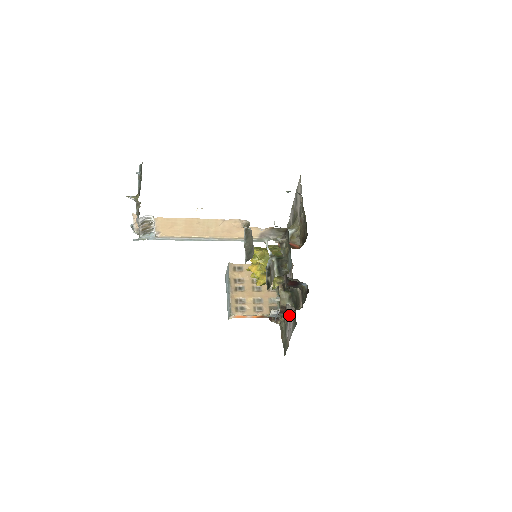
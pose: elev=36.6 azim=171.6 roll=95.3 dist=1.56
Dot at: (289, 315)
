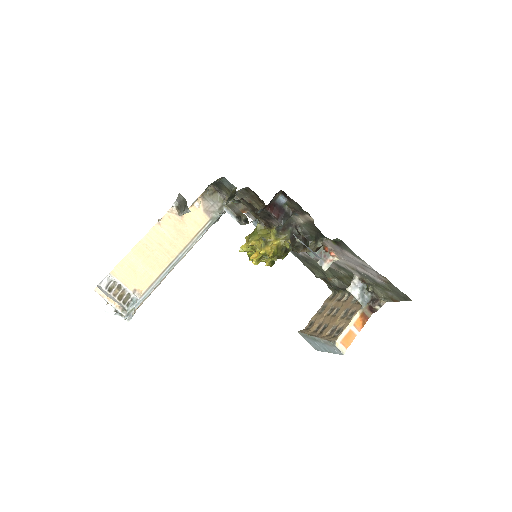
Dot at: (349, 263)
